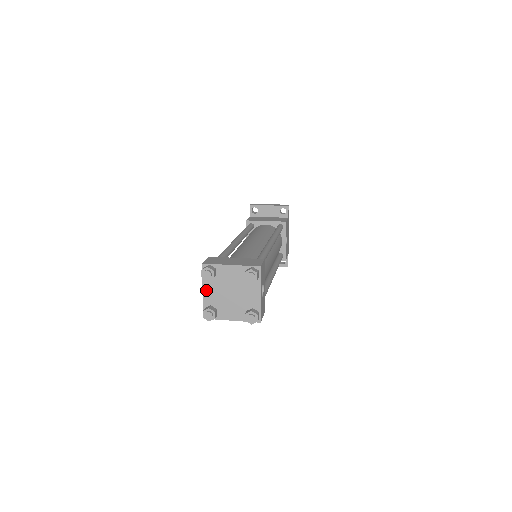
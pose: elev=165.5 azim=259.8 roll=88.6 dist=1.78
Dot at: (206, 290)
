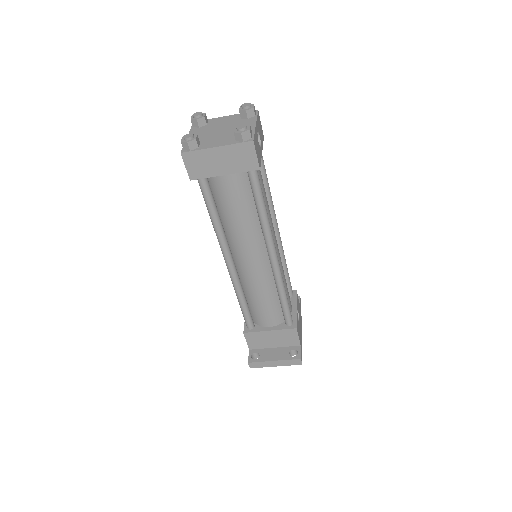
Dot at: occluded
